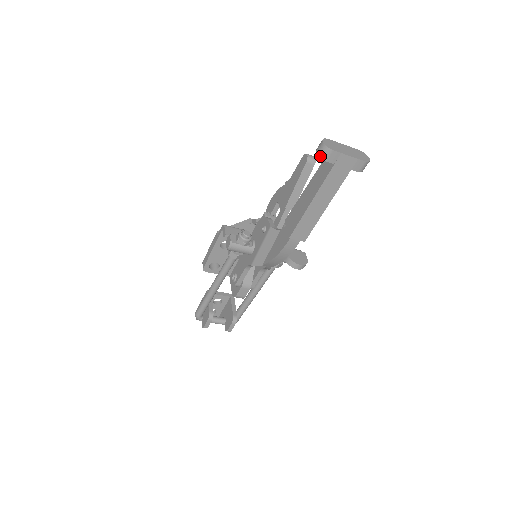
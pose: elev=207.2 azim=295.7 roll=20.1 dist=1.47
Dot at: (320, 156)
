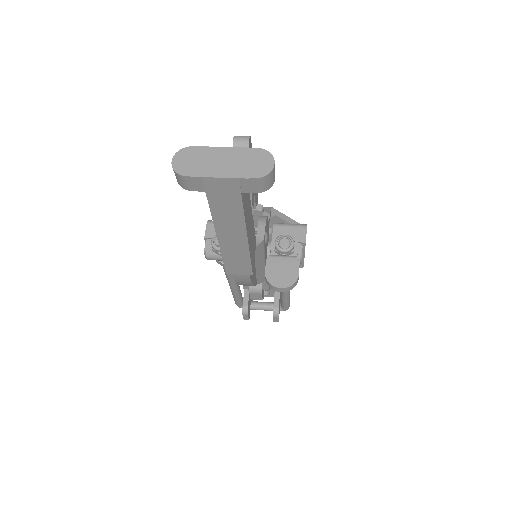
Dot at: (178, 183)
